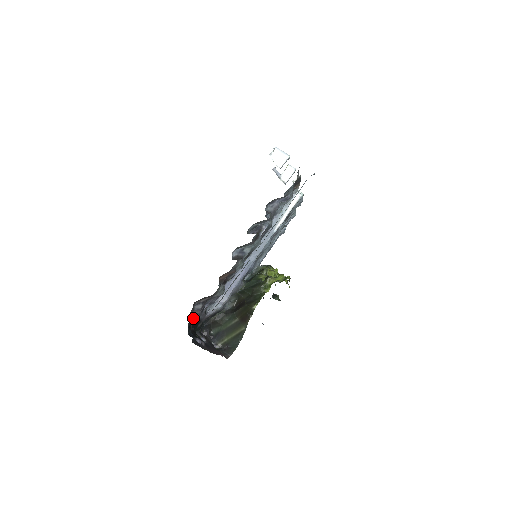
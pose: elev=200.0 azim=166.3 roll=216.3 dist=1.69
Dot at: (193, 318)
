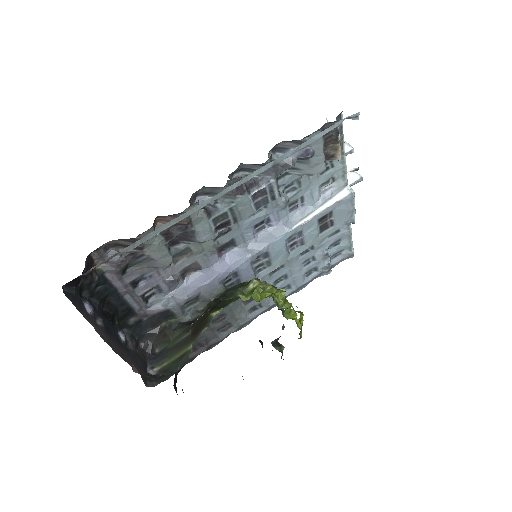
Dot at: (107, 280)
